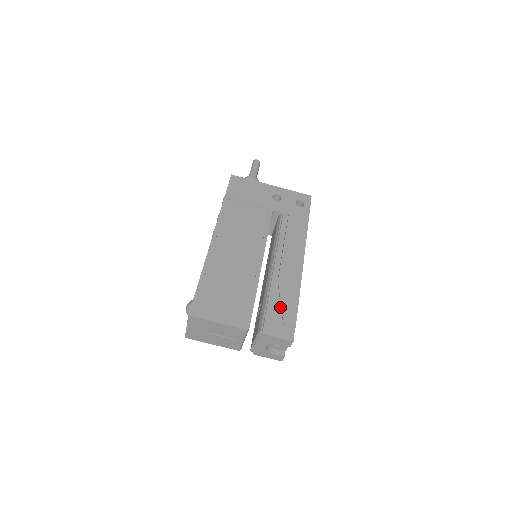
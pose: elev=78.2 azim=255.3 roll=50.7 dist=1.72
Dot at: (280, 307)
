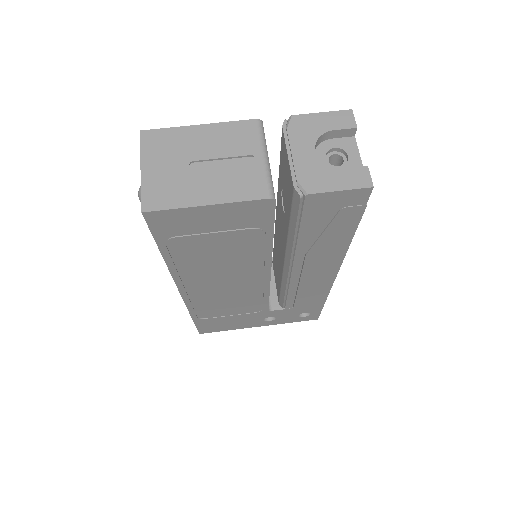
Dot at: occluded
